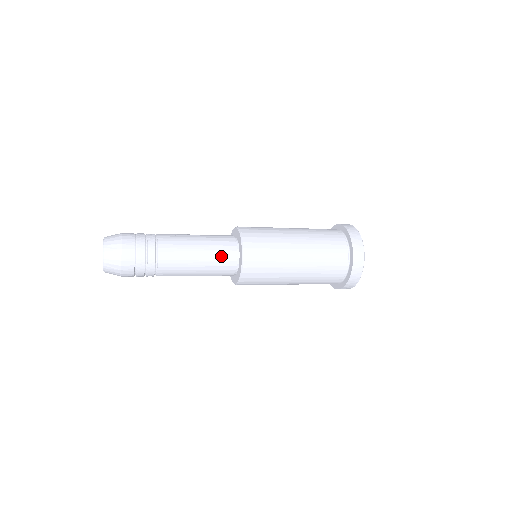
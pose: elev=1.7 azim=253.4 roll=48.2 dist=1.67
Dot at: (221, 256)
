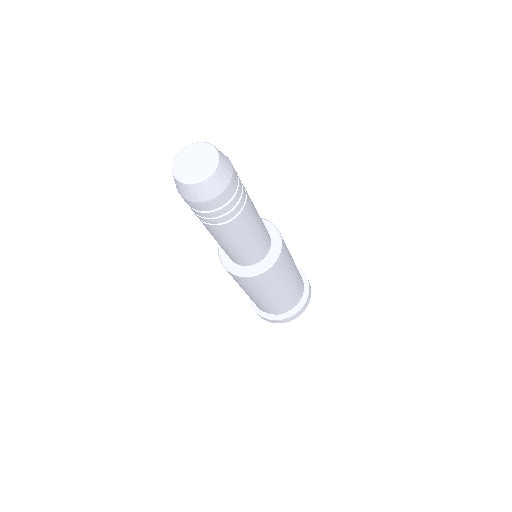
Dot at: (266, 231)
